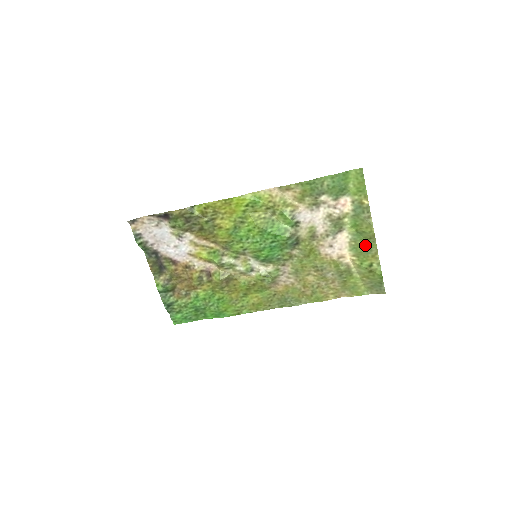
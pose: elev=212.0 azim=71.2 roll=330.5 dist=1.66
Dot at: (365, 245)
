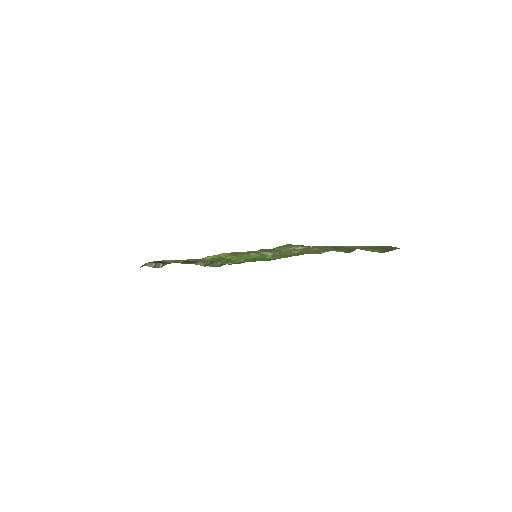
Dot at: occluded
